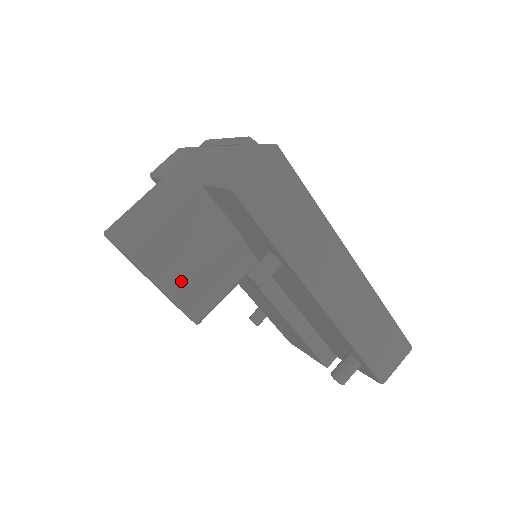
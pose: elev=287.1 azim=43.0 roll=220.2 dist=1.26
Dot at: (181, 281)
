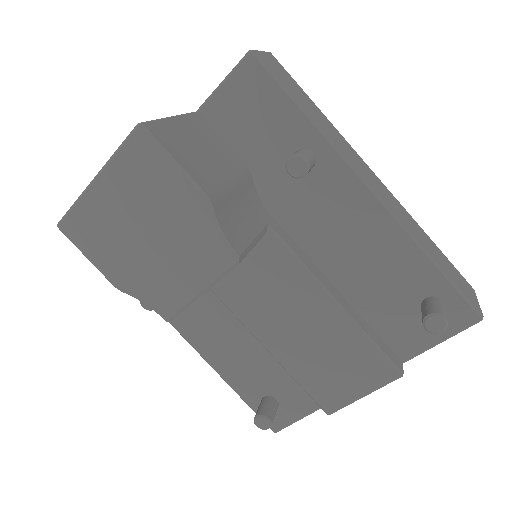
Dot at: (209, 182)
